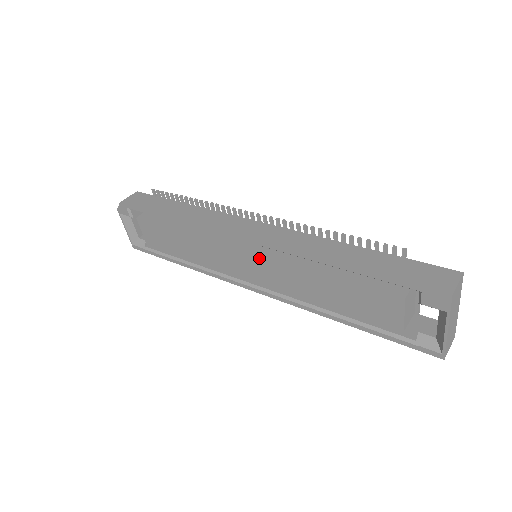
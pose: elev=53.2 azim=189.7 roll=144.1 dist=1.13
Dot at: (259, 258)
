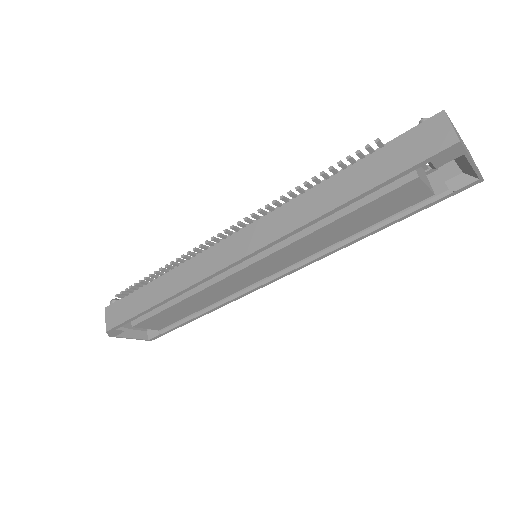
Dot at: (266, 260)
